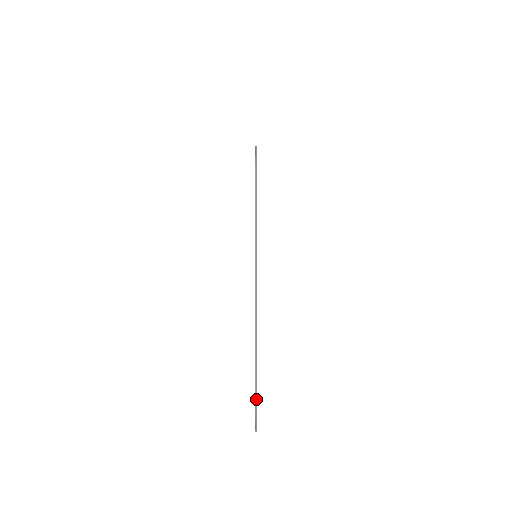
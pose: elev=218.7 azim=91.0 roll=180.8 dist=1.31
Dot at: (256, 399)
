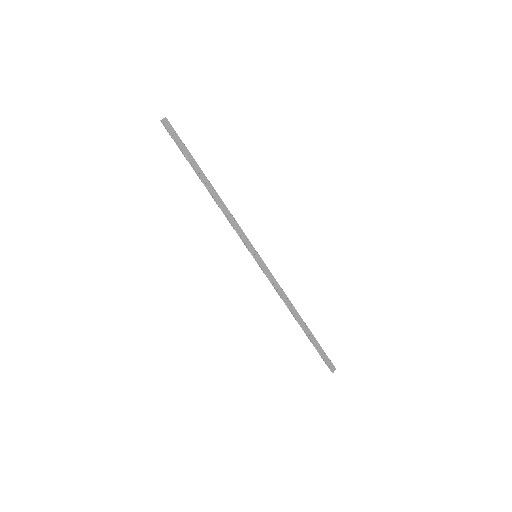
Dot at: (323, 359)
